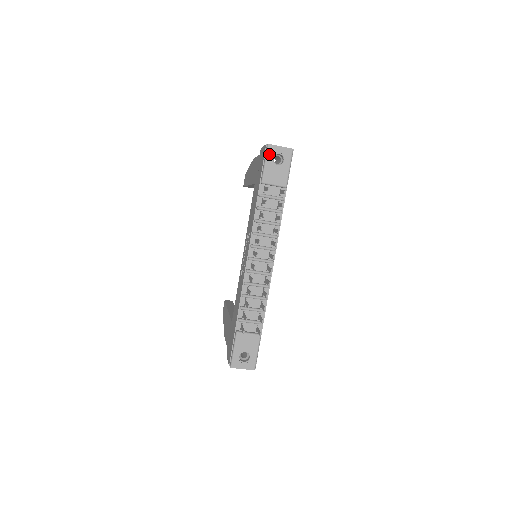
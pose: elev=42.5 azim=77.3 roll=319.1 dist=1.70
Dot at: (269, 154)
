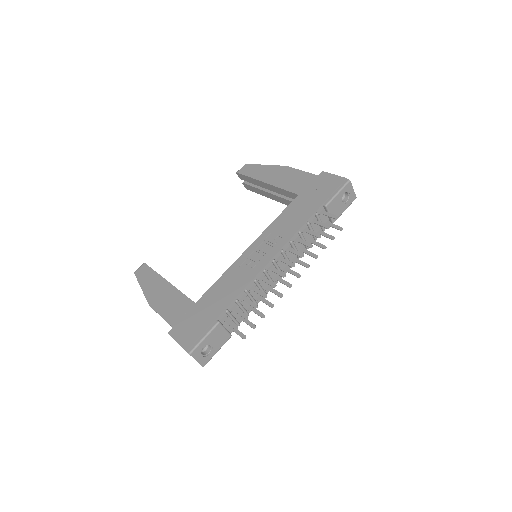
Dot at: (345, 188)
